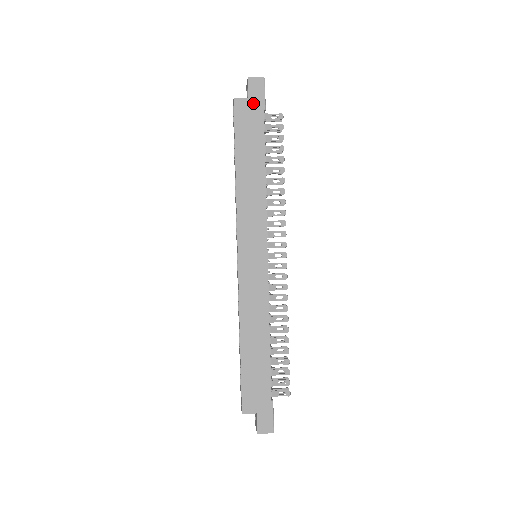
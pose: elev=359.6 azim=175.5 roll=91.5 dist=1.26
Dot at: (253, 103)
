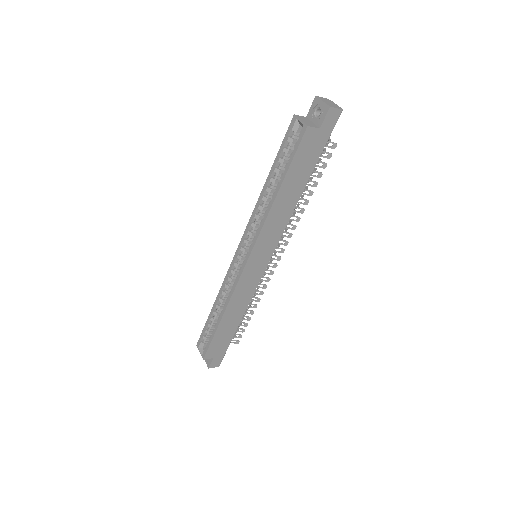
Dot at: (321, 134)
